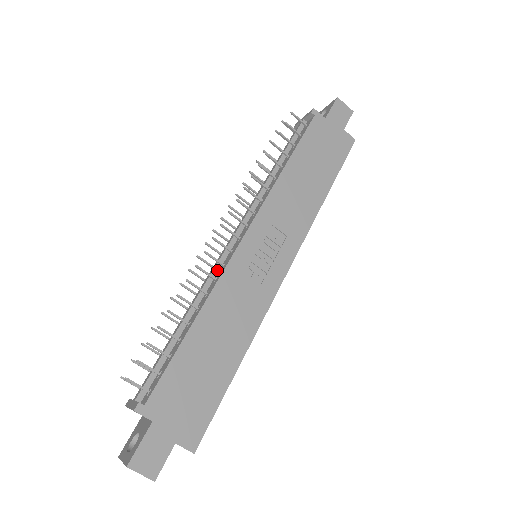
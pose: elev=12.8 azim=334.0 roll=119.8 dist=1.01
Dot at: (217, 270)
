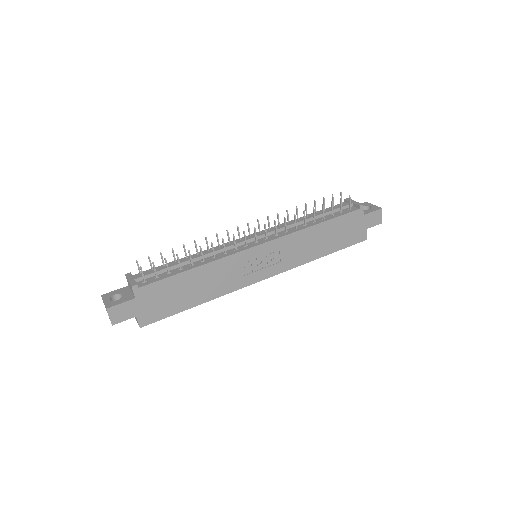
Dot at: (230, 248)
